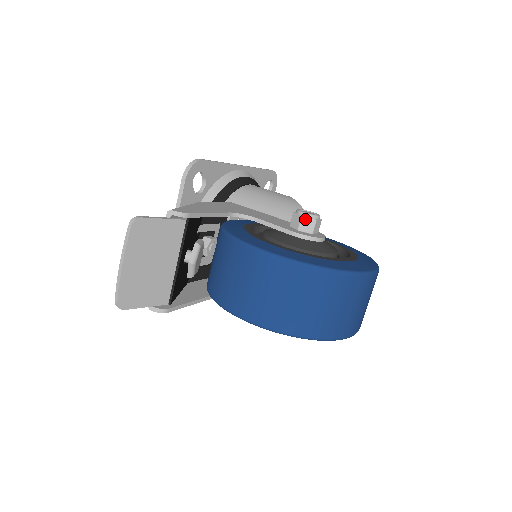
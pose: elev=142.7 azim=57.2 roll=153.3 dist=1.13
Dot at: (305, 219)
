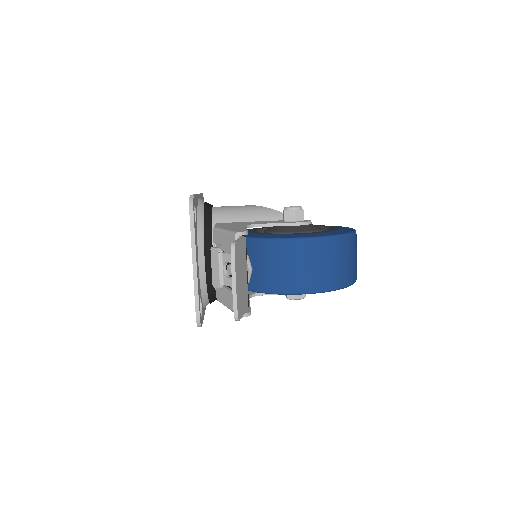
Dot at: (297, 212)
